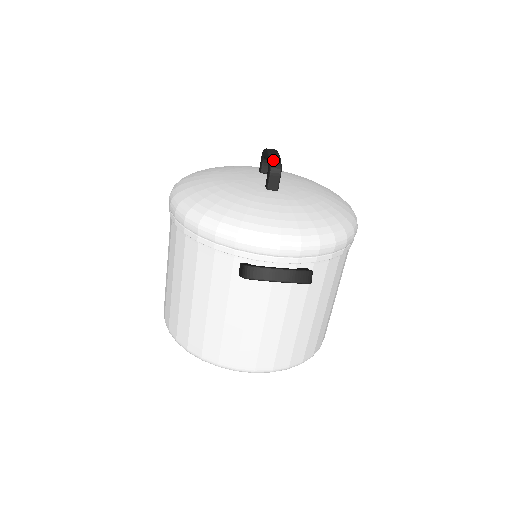
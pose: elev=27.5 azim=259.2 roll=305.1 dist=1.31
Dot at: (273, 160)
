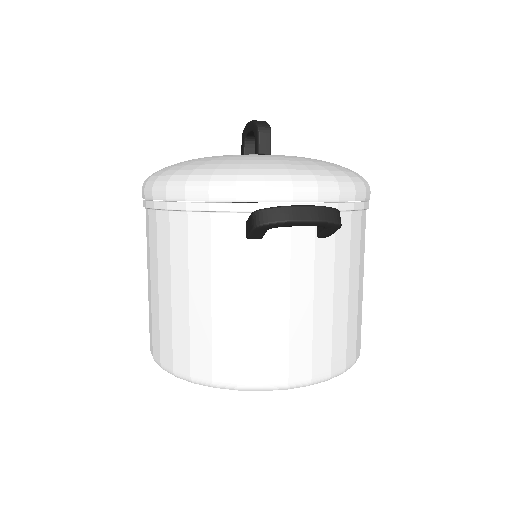
Dot at: (259, 122)
